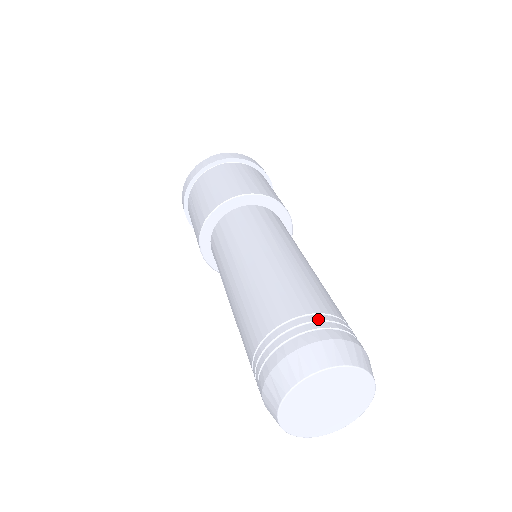
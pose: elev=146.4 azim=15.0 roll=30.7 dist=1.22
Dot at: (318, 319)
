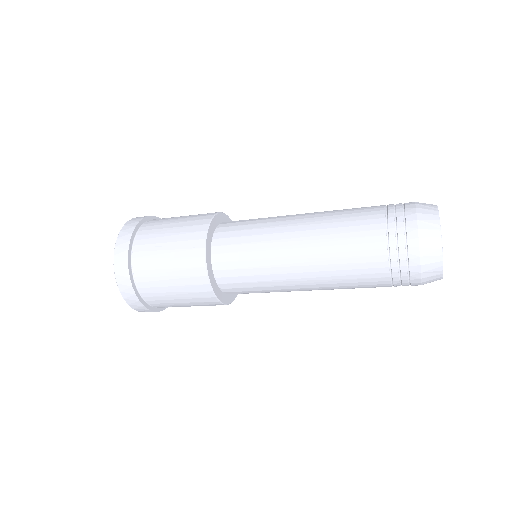
Dot at: occluded
